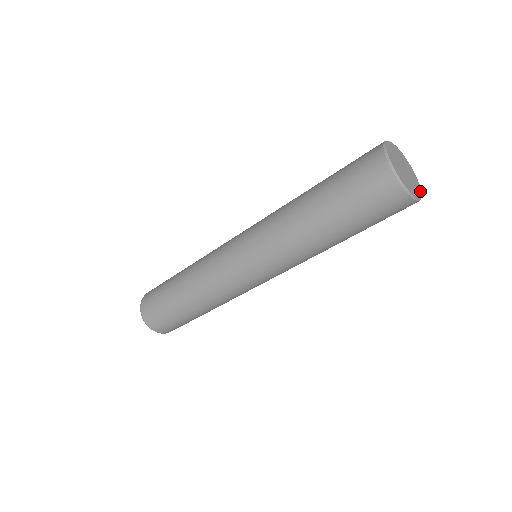
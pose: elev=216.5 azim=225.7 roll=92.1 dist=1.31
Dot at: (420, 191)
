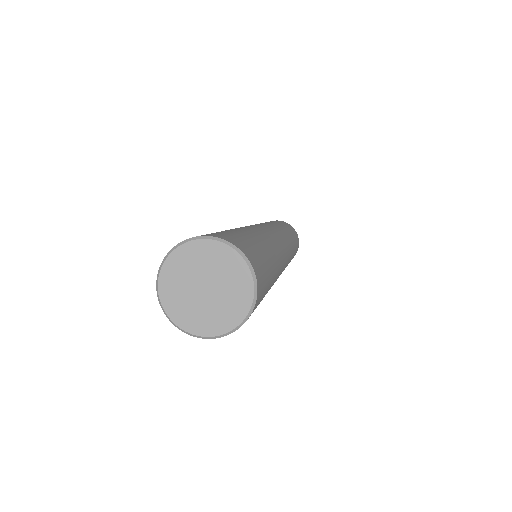
Dot at: (217, 331)
